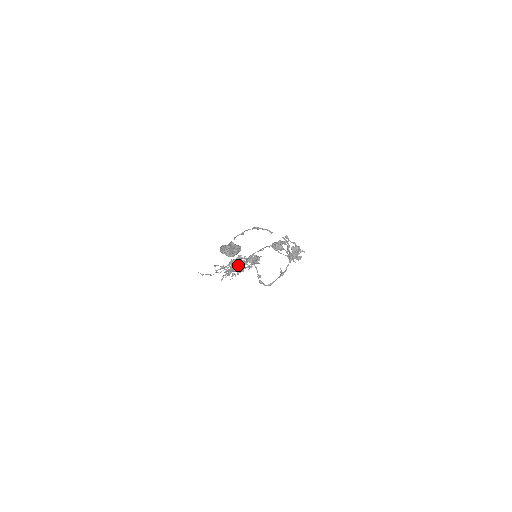
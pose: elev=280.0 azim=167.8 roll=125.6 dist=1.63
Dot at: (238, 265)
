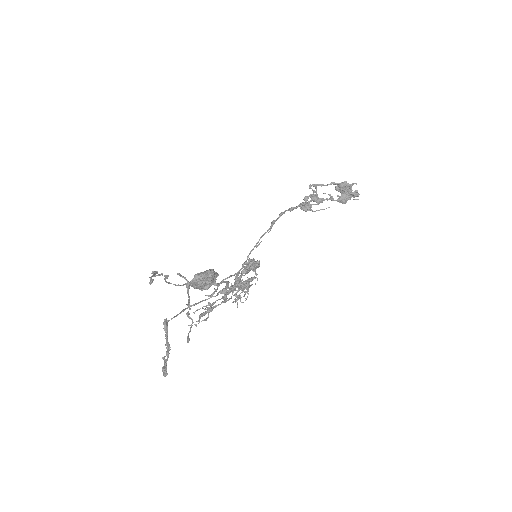
Dot at: (228, 290)
